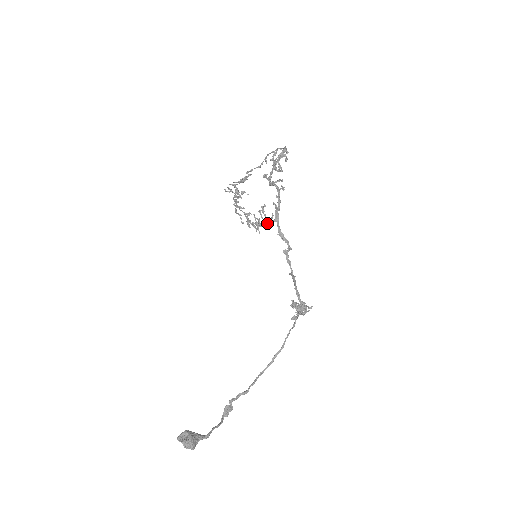
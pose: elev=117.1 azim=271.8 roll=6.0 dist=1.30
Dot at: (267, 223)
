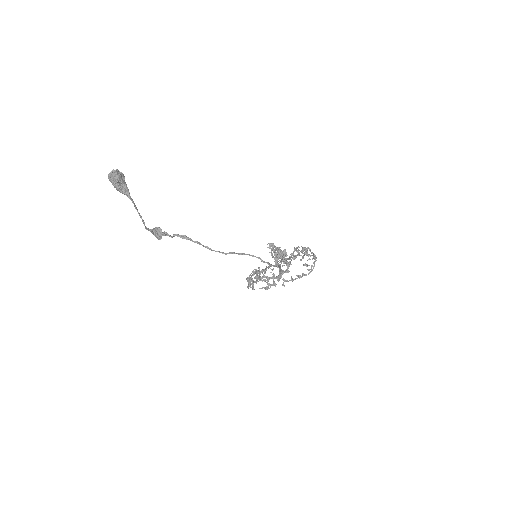
Dot at: occluded
